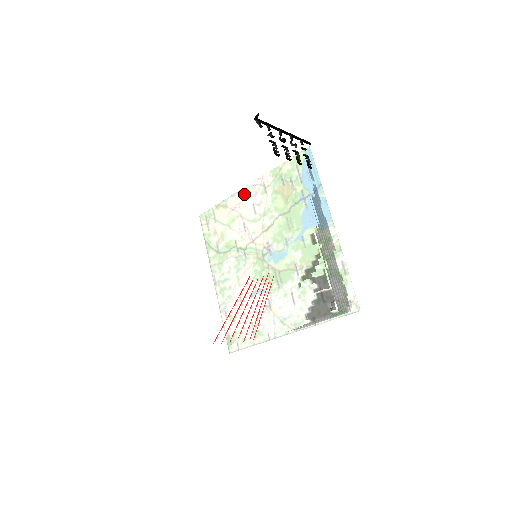
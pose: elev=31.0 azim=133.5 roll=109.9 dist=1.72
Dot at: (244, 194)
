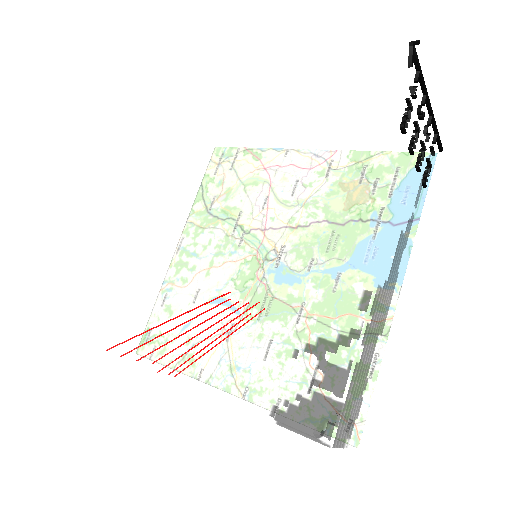
Dot at: (299, 157)
